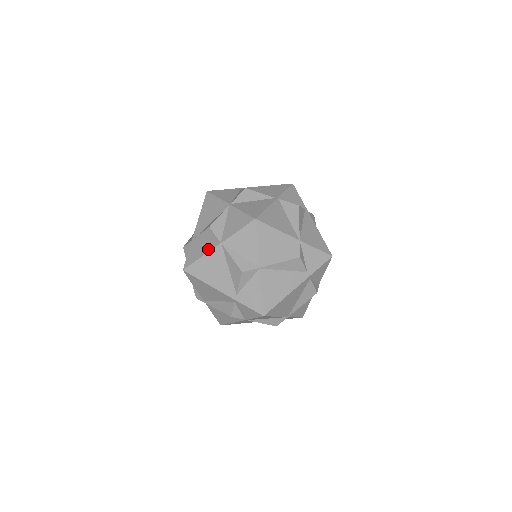
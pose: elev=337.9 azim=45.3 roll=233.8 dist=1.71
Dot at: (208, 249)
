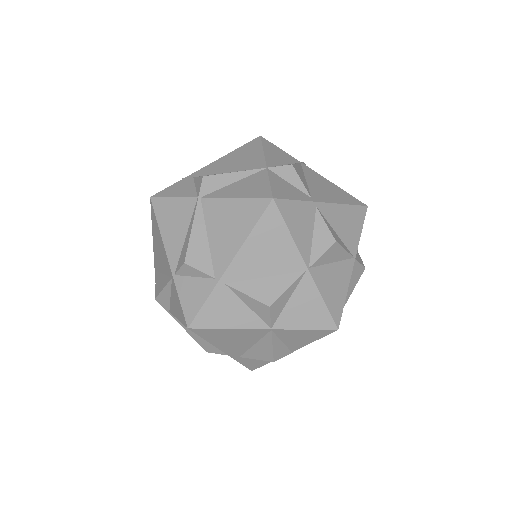
Dot at: (246, 324)
